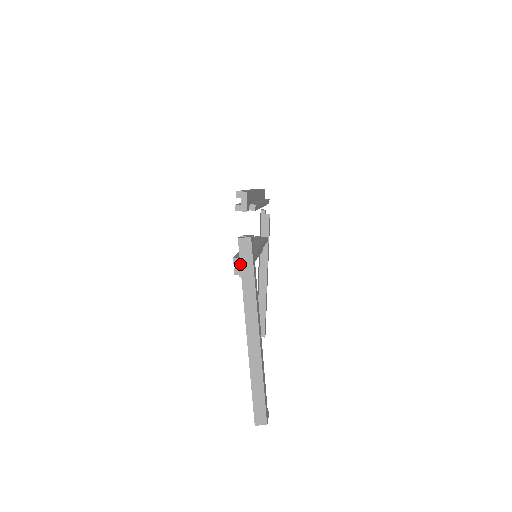
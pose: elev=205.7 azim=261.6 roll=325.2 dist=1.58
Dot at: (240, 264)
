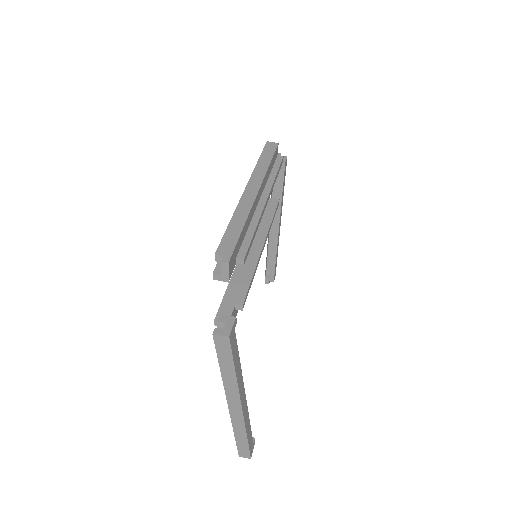
Dot at: (217, 355)
